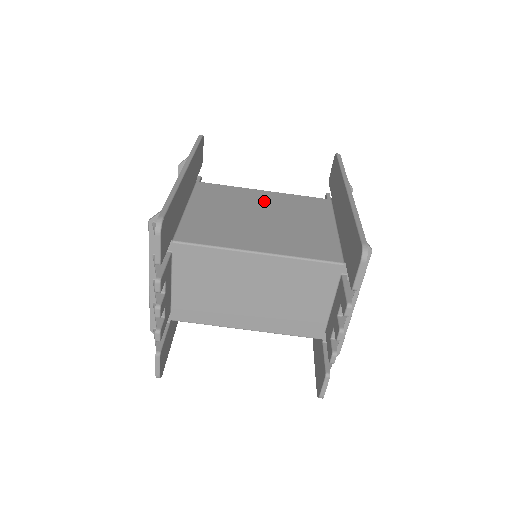
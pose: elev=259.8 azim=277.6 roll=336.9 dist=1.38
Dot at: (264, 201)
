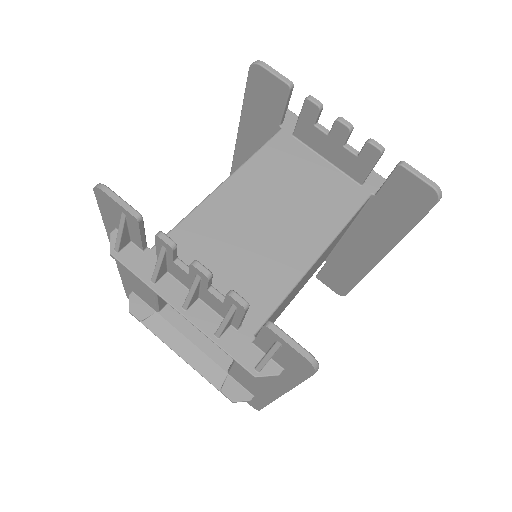
Dot at: occluded
